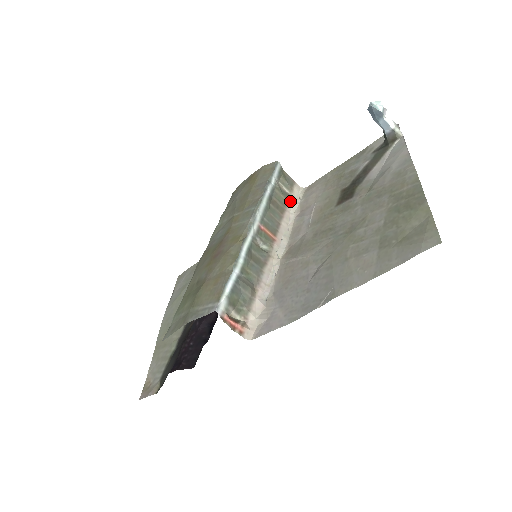
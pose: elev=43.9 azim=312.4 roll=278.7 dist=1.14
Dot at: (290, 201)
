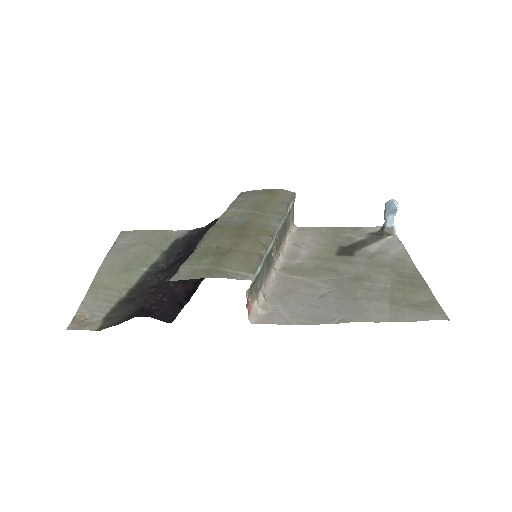
Dot at: (289, 230)
